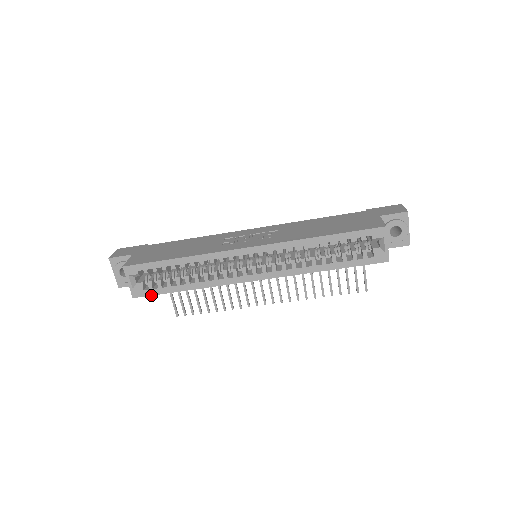
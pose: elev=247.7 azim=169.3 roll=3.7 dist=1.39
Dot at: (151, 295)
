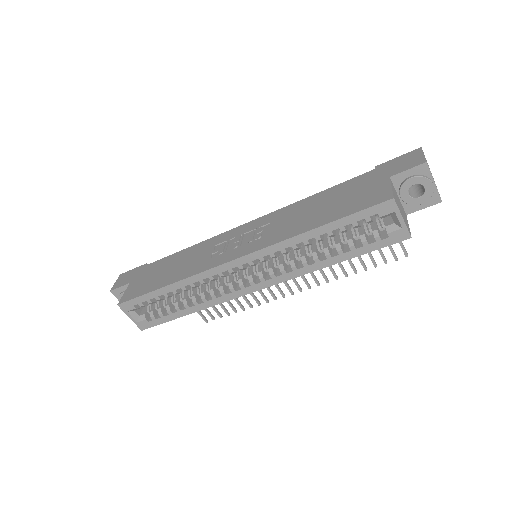
Dot at: occluded
